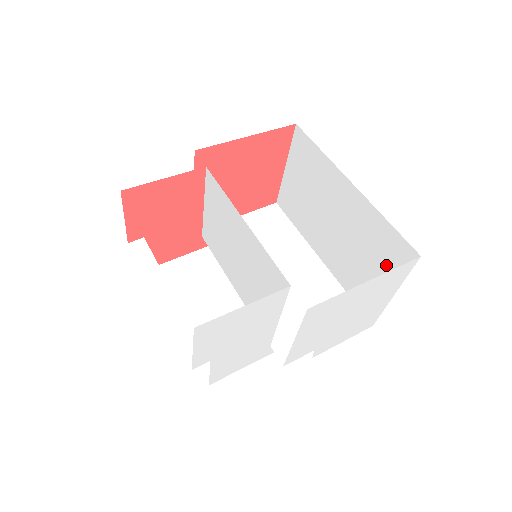
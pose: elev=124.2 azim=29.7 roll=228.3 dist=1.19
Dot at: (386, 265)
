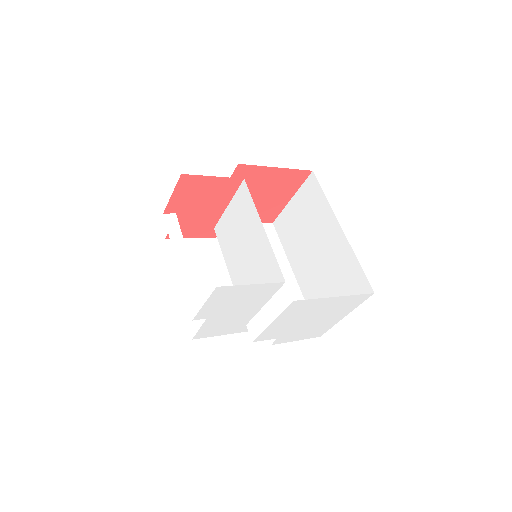
Dot at: (347, 293)
